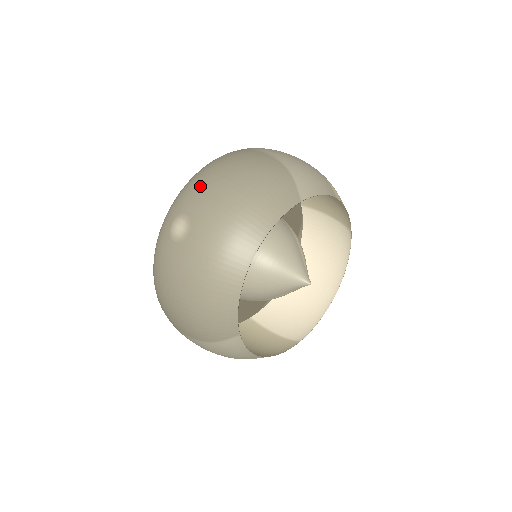
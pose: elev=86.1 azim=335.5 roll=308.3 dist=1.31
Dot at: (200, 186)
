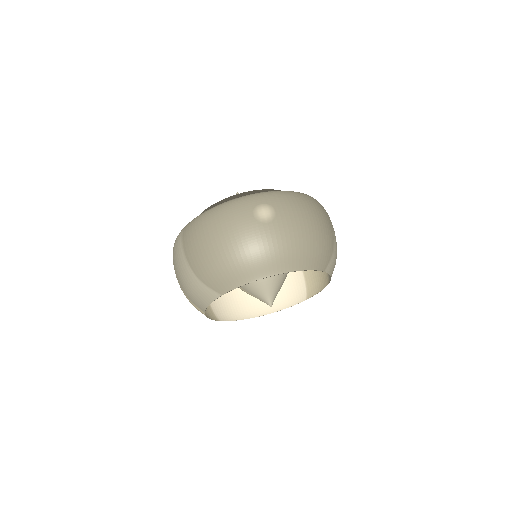
Dot at: (295, 205)
